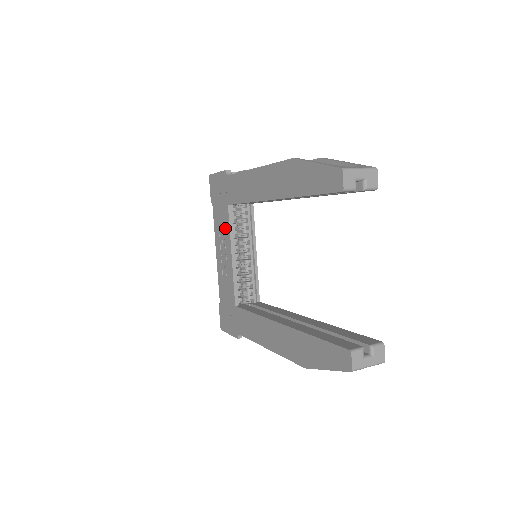
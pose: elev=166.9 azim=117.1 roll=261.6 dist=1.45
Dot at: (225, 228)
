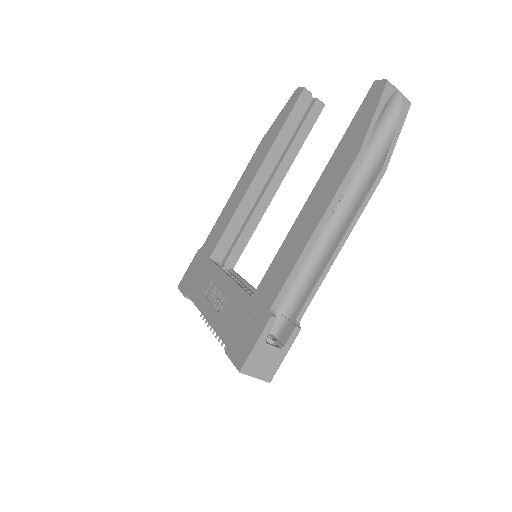
Dot at: (211, 275)
